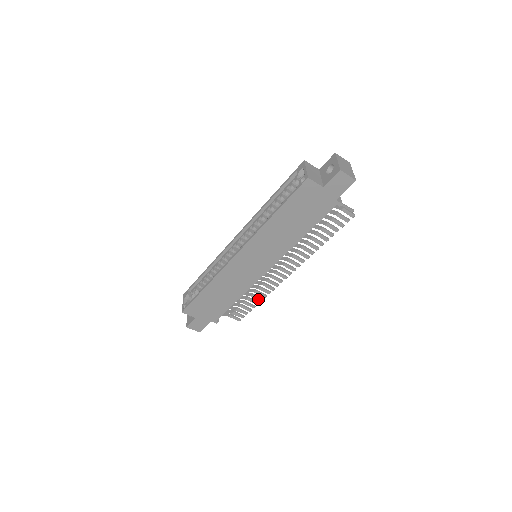
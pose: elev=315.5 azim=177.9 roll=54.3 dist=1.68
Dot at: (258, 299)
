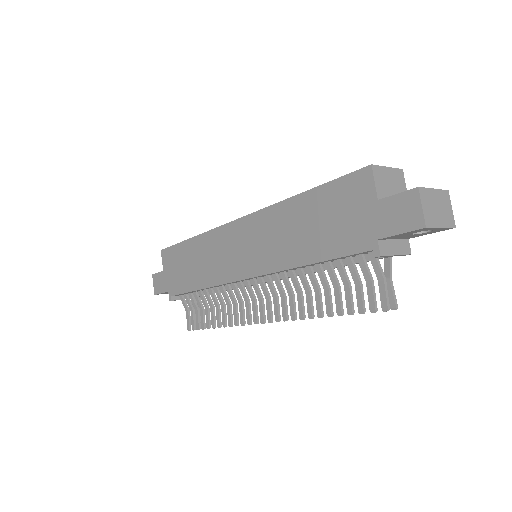
Dot at: (218, 320)
